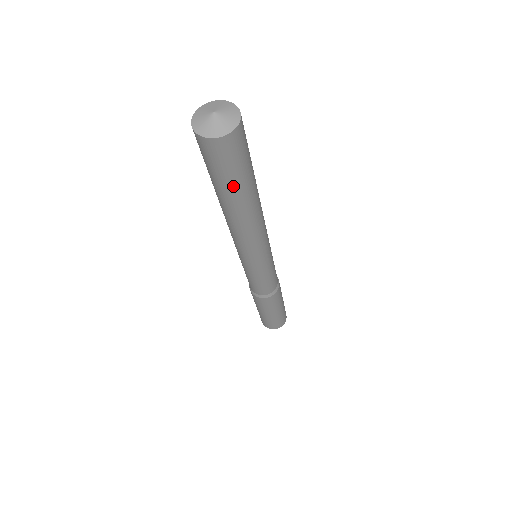
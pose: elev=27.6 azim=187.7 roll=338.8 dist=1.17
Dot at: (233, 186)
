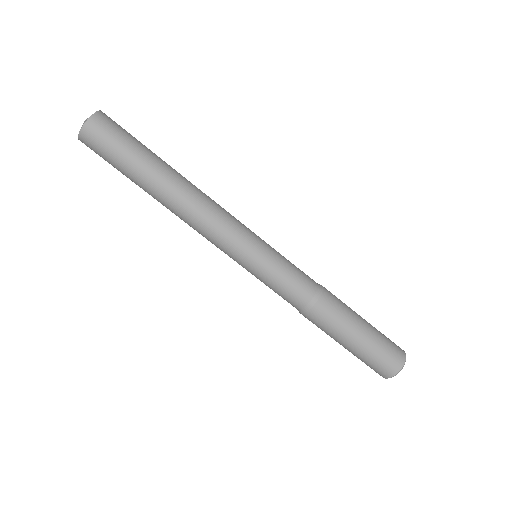
Dot at: (129, 168)
